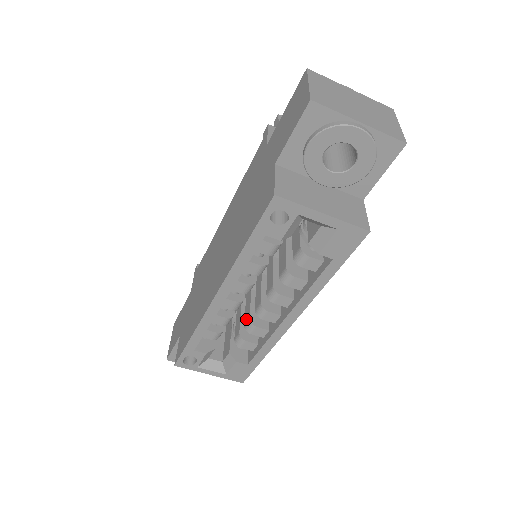
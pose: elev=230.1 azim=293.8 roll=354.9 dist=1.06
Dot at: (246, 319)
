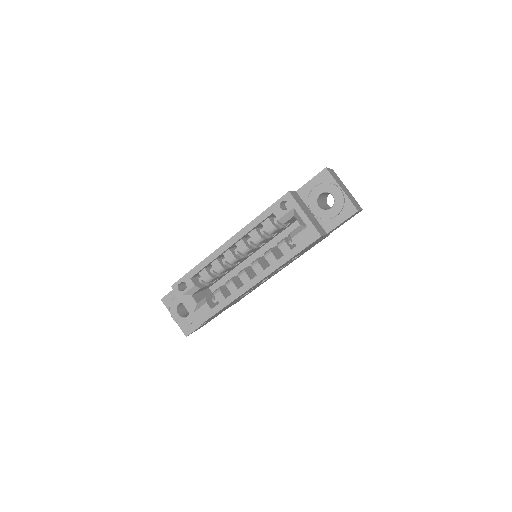
Dot at: occluded
